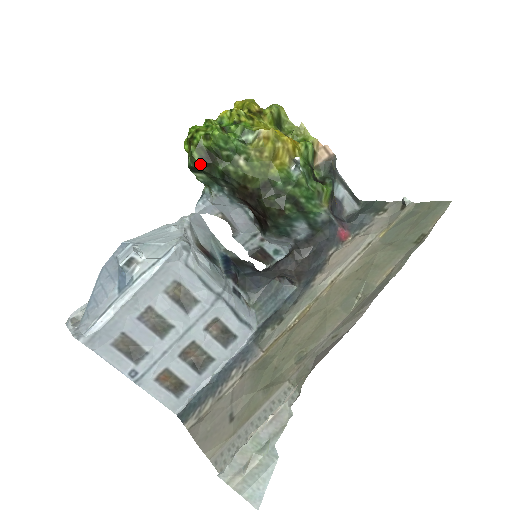
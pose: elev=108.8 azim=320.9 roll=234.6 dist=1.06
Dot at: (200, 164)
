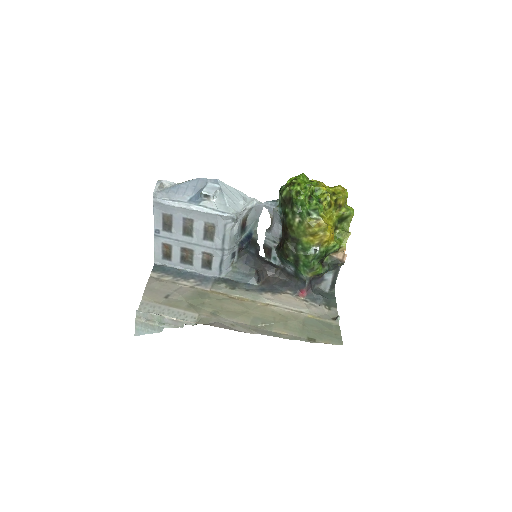
Dot at: (282, 197)
